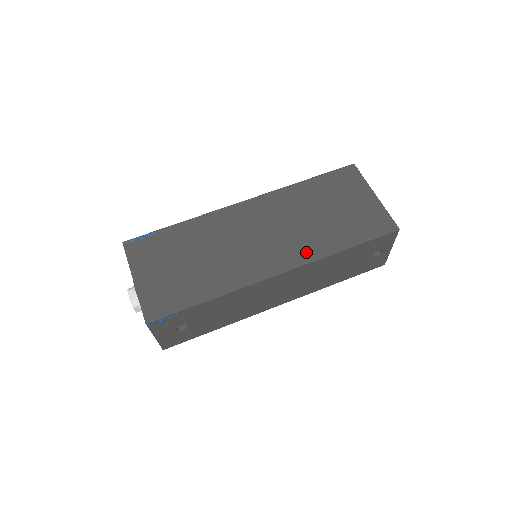
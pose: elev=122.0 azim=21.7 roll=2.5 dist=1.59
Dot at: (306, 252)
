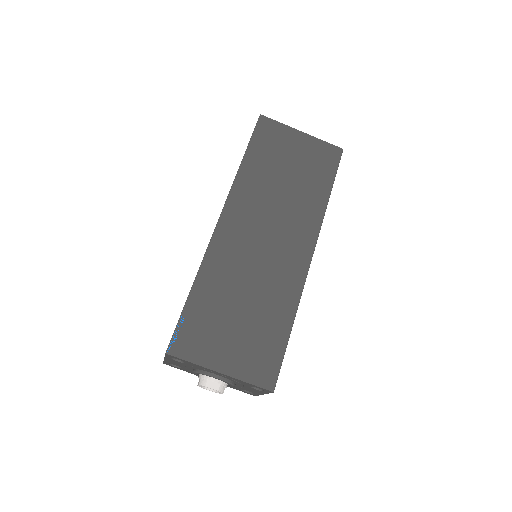
Dot at: (310, 221)
